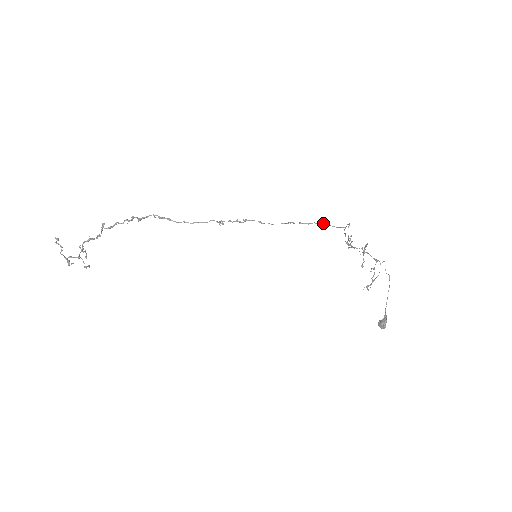
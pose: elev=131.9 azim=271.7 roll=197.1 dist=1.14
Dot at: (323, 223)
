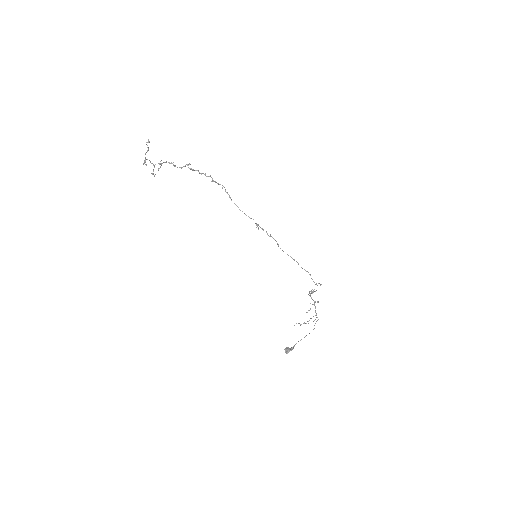
Dot at: occluded
